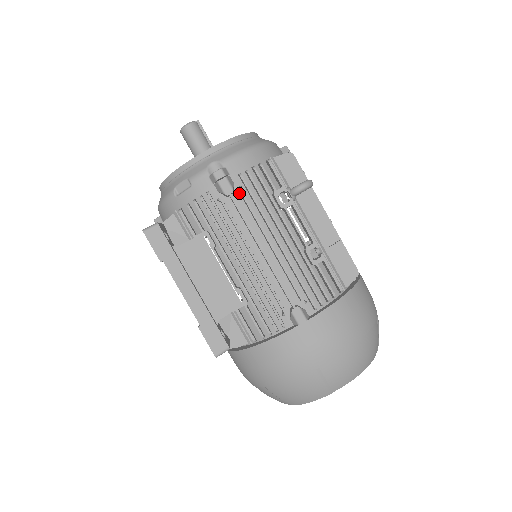
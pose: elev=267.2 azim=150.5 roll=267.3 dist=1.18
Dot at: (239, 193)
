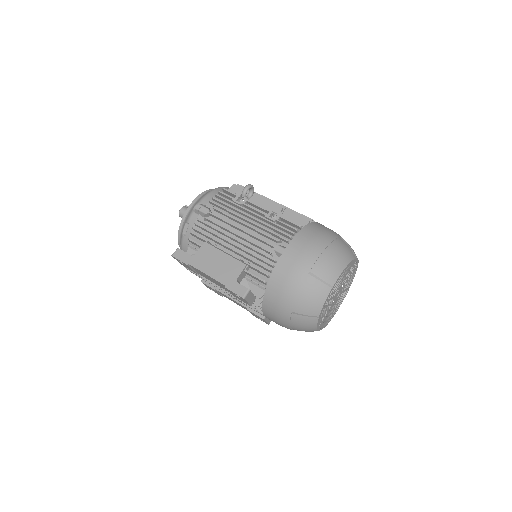
Dot at: (214, 211)
